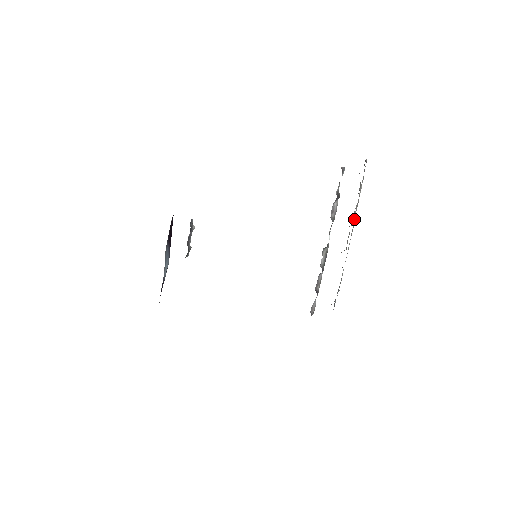
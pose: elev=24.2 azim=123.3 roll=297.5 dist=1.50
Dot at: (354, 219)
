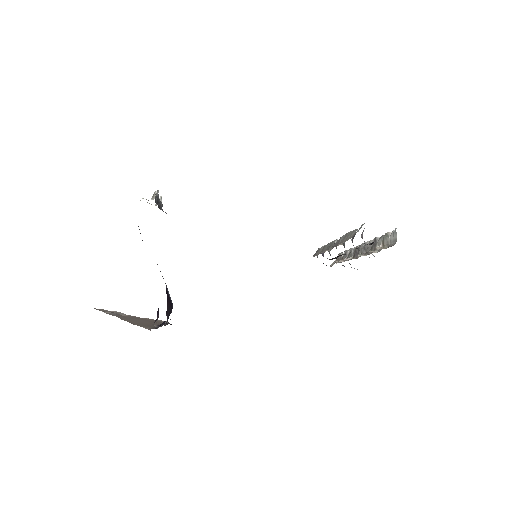
Dot at: occluded
